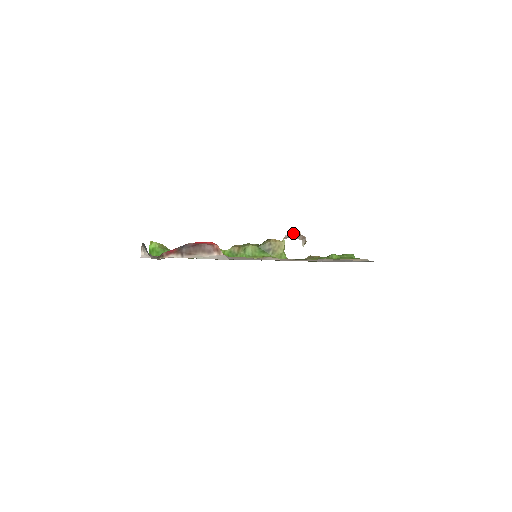
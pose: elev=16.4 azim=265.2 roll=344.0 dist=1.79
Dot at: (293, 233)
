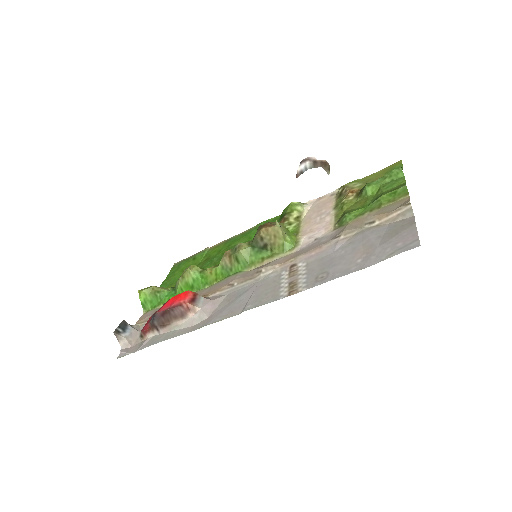
Dot at: (304, 165)
